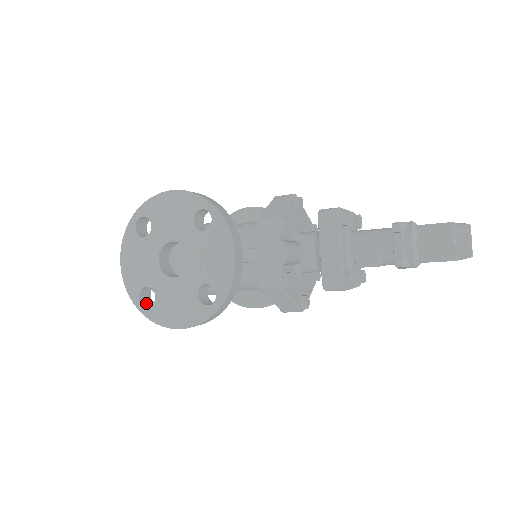
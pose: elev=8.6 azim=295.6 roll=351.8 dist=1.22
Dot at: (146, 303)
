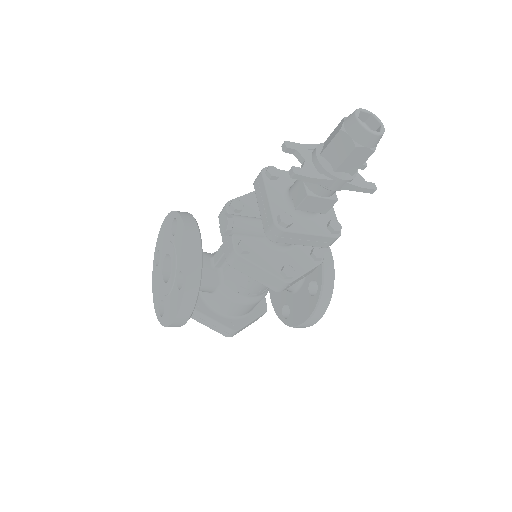
Dot at: occluded
